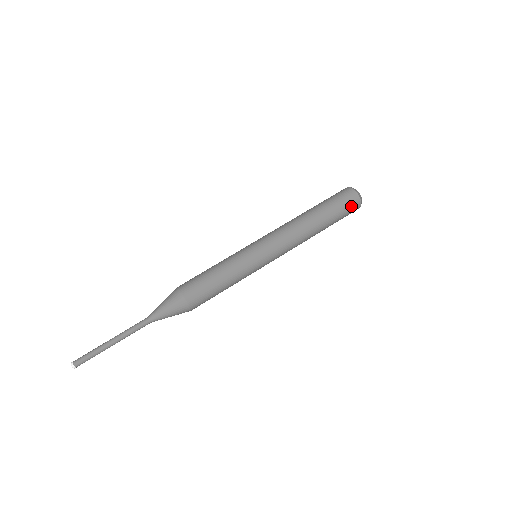
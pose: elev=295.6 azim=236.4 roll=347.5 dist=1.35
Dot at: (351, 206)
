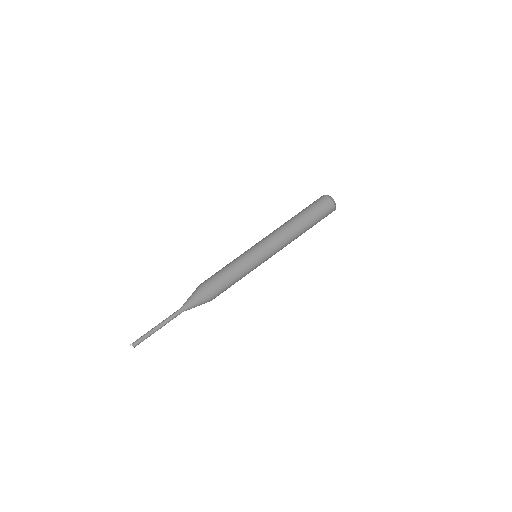
Dot at: occluded
